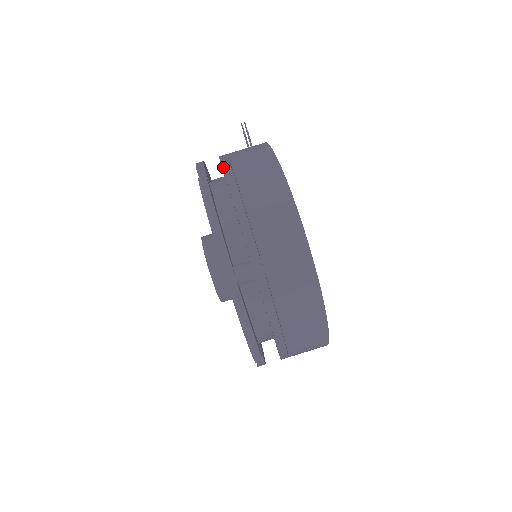
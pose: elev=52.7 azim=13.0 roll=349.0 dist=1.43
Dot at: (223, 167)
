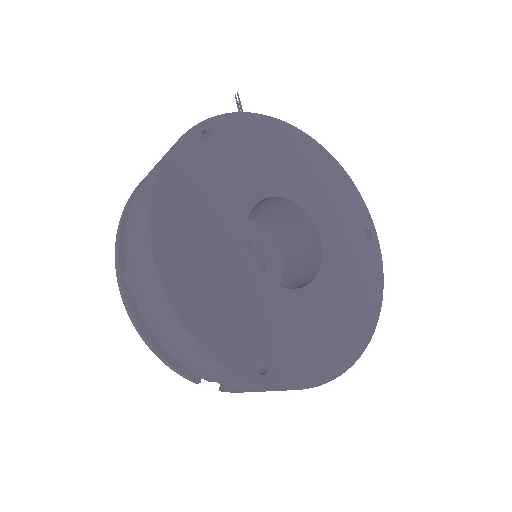
Dot at: occluded
